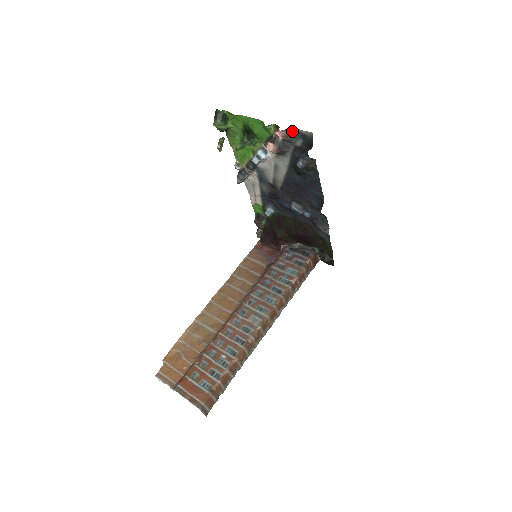
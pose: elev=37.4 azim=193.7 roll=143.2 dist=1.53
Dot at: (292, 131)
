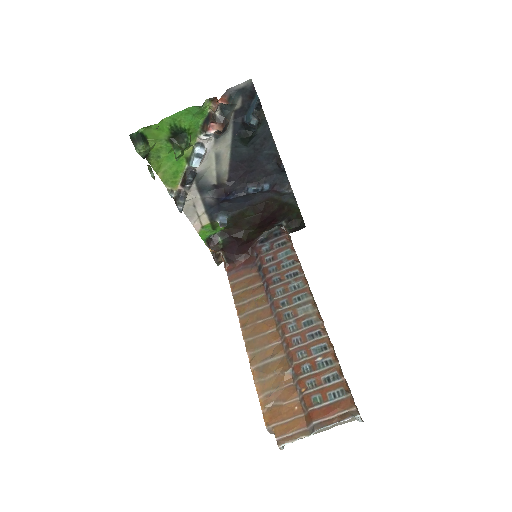
Dot at: (229, 93)
